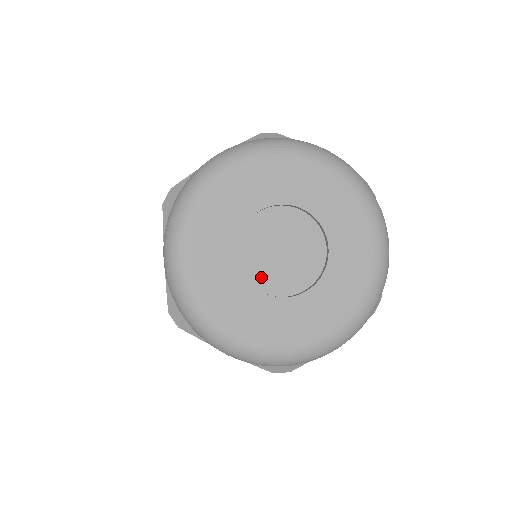
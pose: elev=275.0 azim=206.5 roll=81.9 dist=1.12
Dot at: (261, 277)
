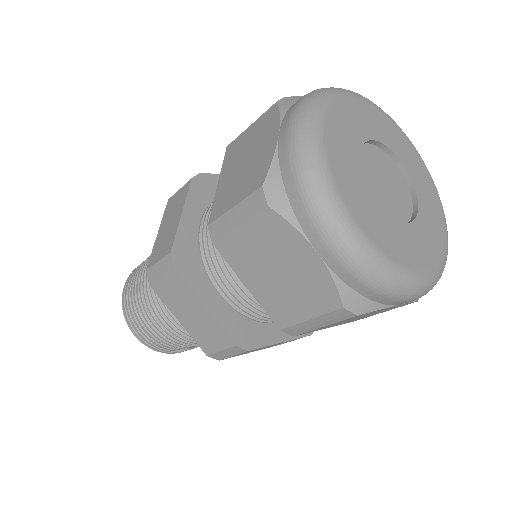
Dot at: (371, 191)
